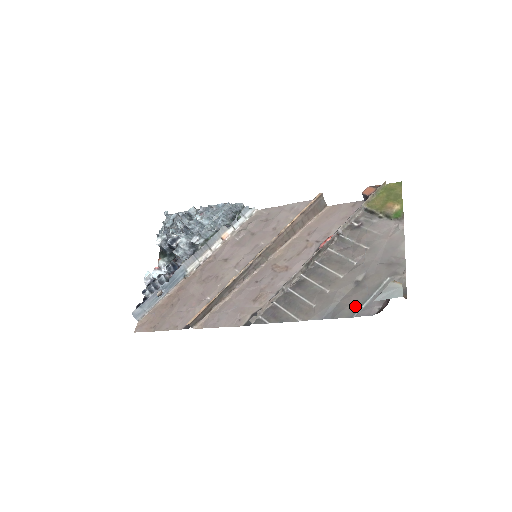
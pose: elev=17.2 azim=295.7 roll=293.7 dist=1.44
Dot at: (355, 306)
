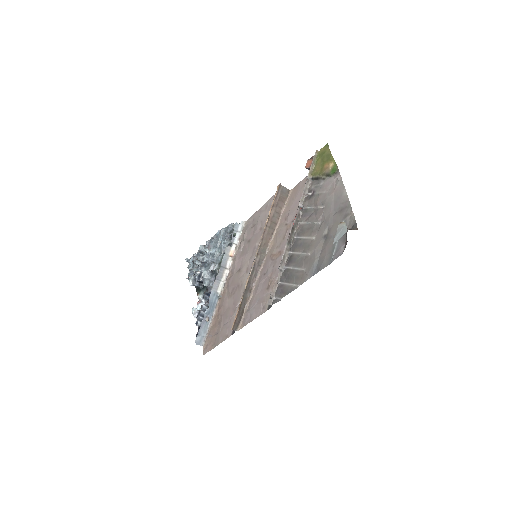
Dot at: (329, 254)
